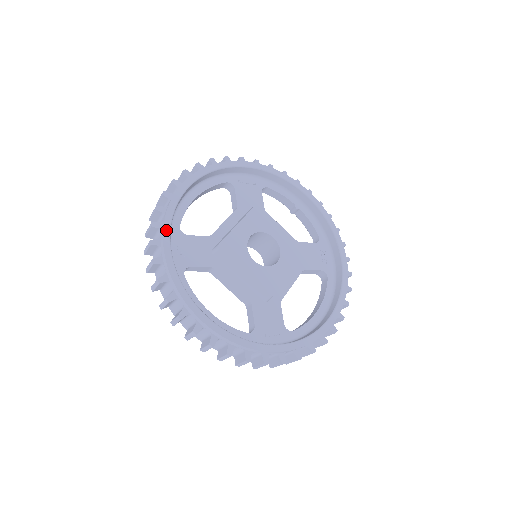
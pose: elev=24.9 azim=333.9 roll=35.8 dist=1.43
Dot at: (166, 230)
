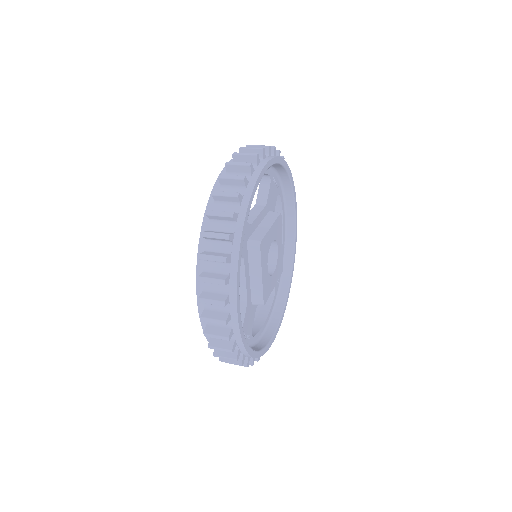
Dot at: (248, 210)
